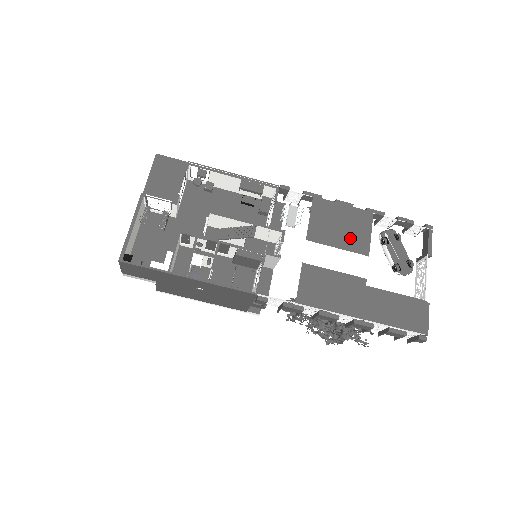
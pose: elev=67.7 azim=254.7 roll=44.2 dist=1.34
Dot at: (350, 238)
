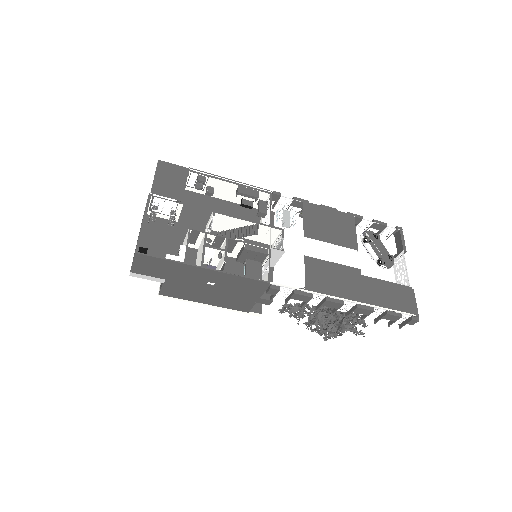
Dot at: (340, 235)
